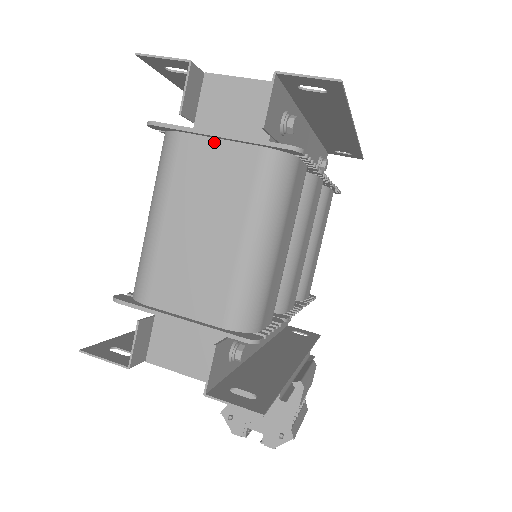
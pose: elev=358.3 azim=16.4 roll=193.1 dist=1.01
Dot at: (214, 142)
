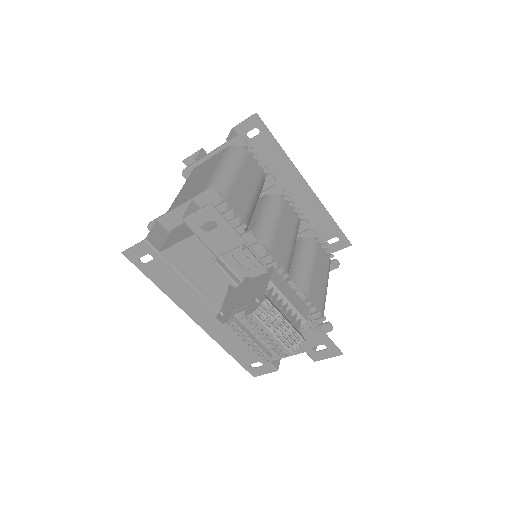
Dot at: (208, 160)
